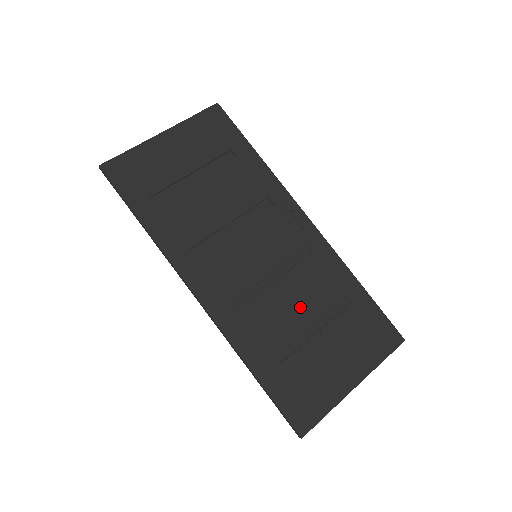
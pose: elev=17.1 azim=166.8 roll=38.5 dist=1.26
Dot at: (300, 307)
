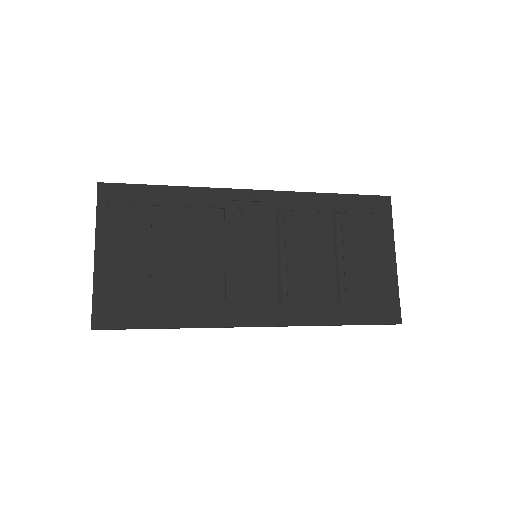
Dot at: (317, 254)
